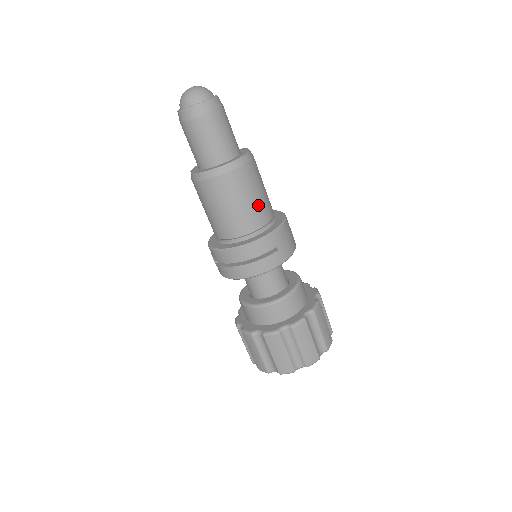
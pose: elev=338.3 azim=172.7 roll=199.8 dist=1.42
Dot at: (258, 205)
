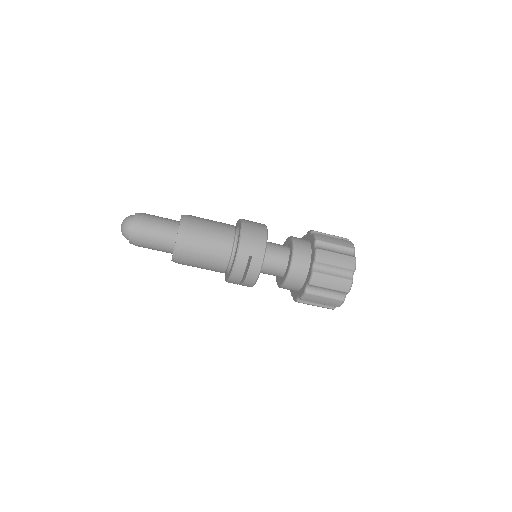
Dot at: (215, 245)
